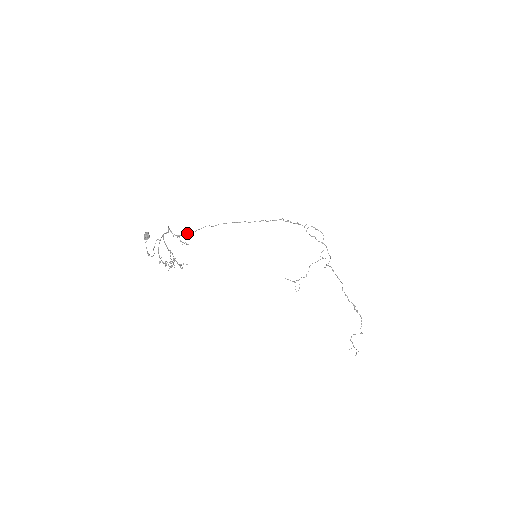
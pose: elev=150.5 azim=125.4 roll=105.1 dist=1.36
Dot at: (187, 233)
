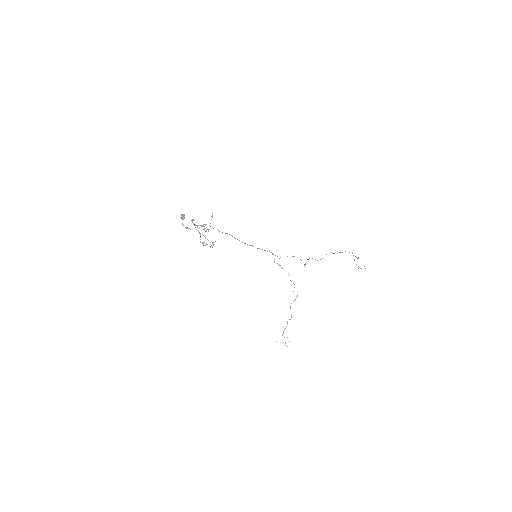
Dot at: occluded
